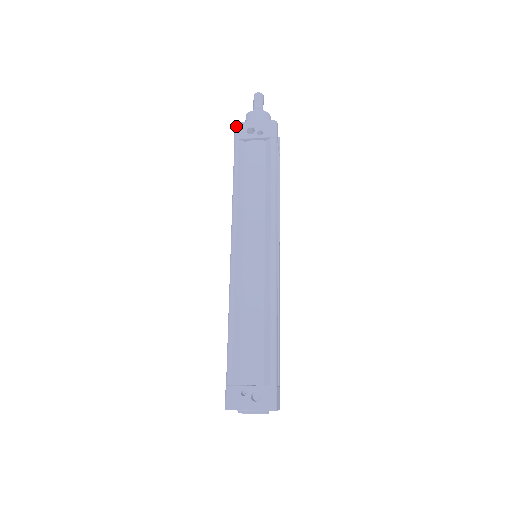
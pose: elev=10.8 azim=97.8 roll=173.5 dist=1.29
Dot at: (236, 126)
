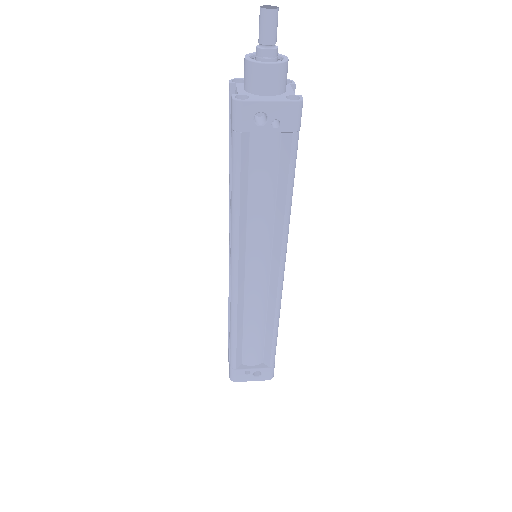
Dot at: (236, 107)
